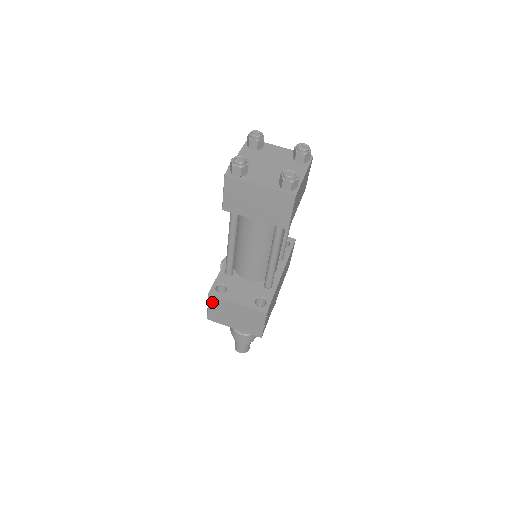
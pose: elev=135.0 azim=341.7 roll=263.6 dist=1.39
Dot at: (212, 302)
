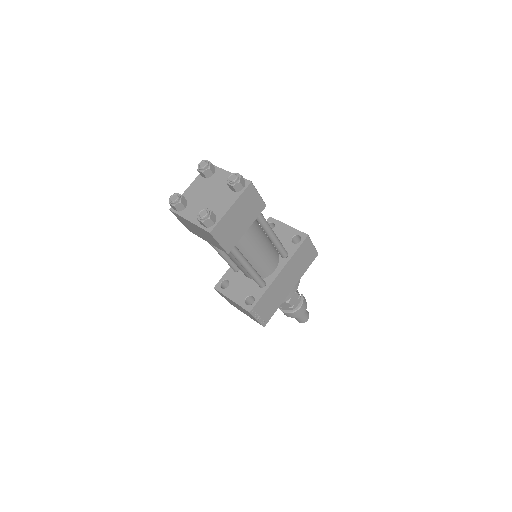
Dot at: (220, 294)
